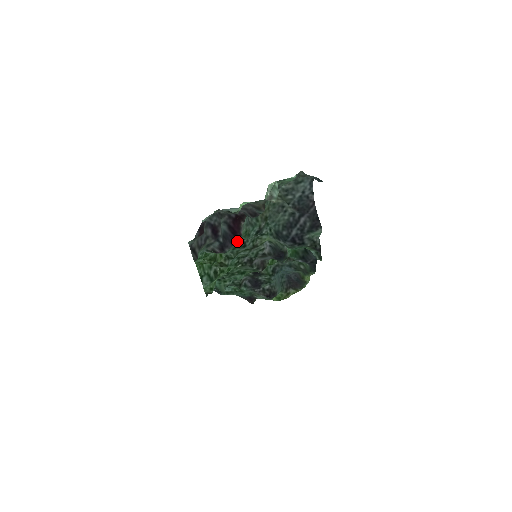
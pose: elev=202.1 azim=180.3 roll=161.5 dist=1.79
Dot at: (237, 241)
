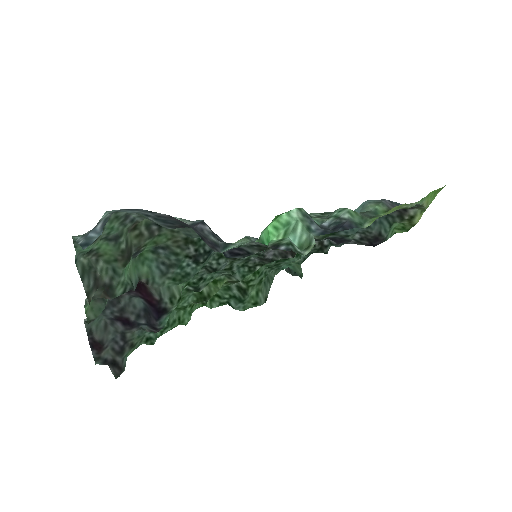
Dot at: (163, 308)
